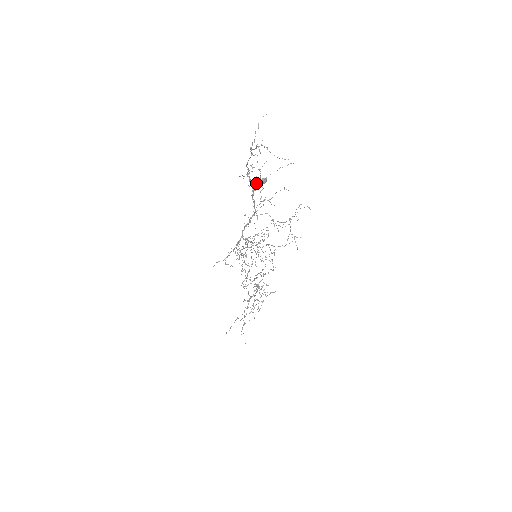
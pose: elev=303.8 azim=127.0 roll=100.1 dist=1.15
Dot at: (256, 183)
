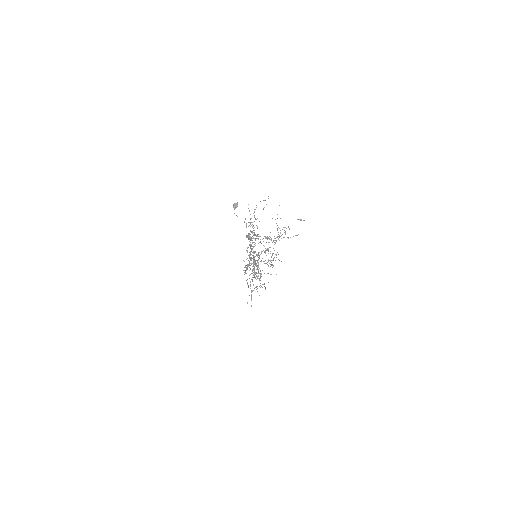
Dot at: occluded
